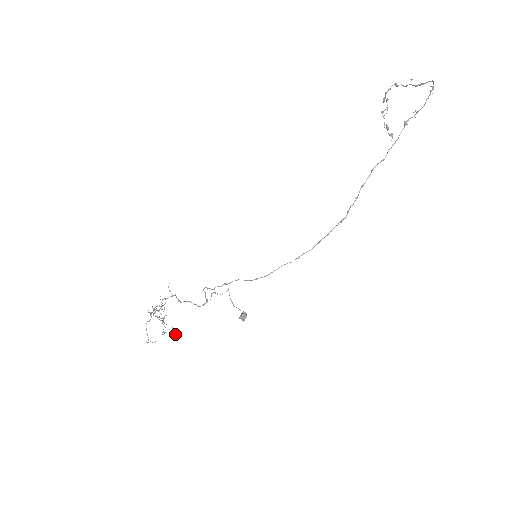
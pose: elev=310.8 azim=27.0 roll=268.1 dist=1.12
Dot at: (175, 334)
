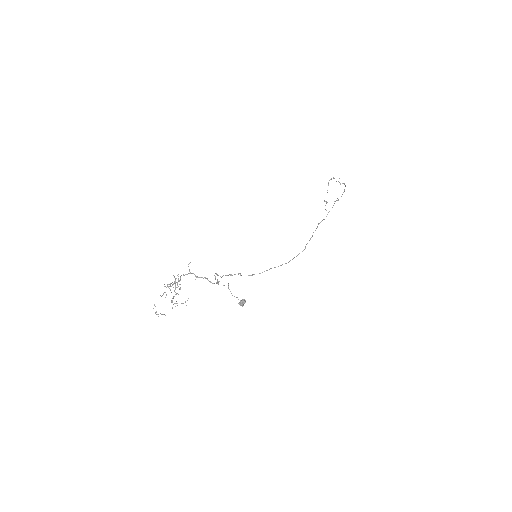
Dot at: occluded
